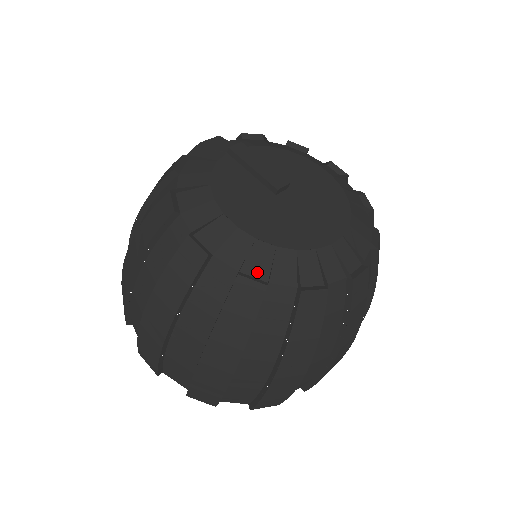
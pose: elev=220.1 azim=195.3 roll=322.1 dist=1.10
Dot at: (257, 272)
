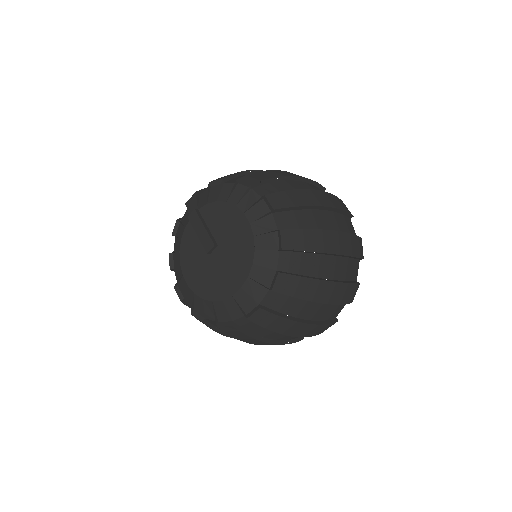
Dot at: (200, 312)
